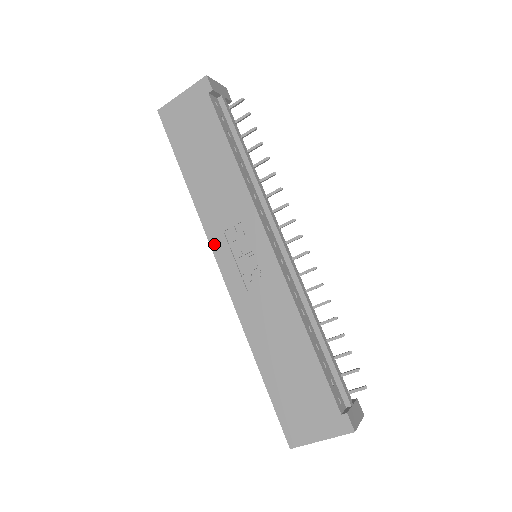
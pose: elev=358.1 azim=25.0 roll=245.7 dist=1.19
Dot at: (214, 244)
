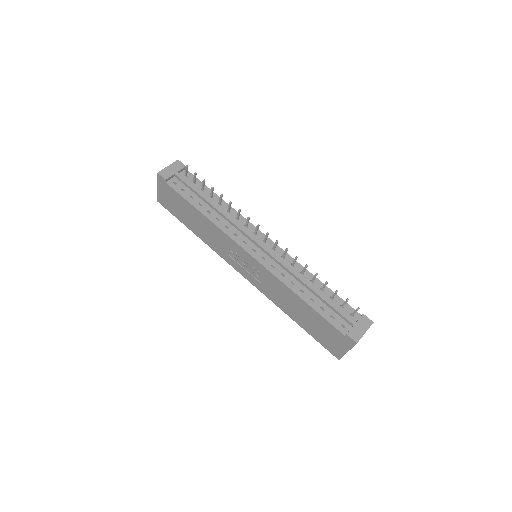
Dot at: (230, 263)
